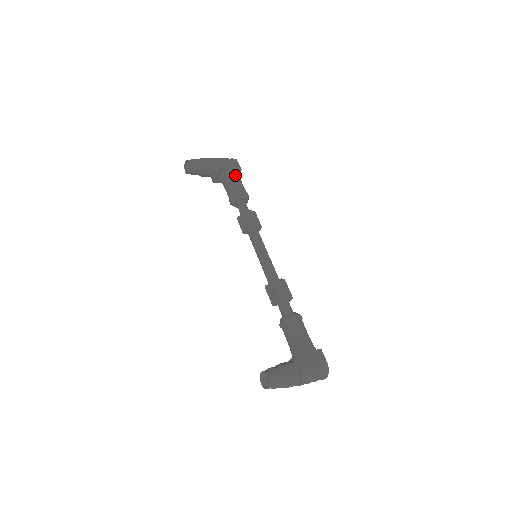
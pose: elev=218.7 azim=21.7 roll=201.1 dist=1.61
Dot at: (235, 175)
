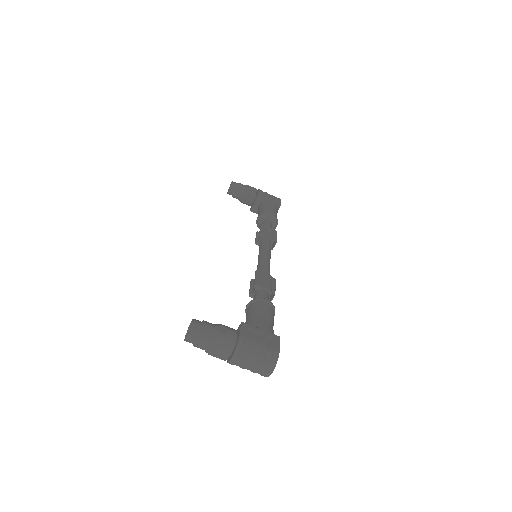
Dot at: (272, 204)
